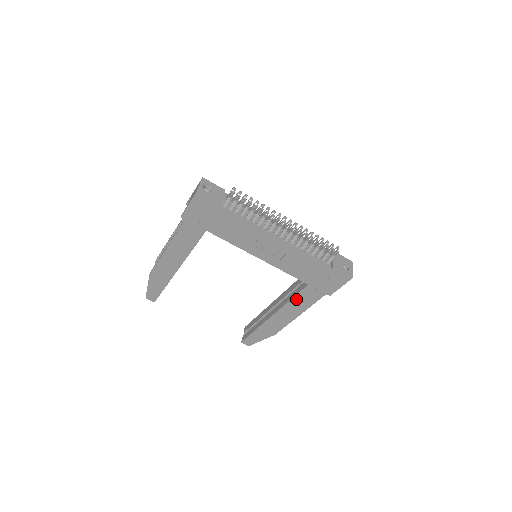
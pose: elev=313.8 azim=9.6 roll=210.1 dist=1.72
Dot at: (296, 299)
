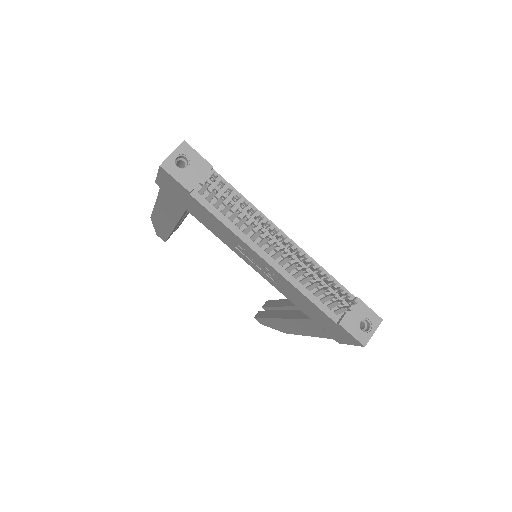
Dot at: (300, 322)
